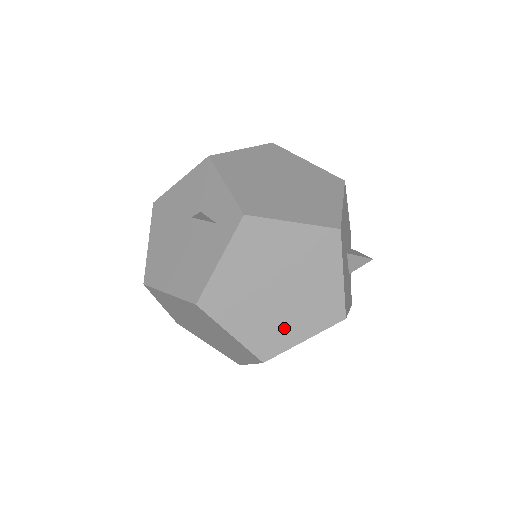
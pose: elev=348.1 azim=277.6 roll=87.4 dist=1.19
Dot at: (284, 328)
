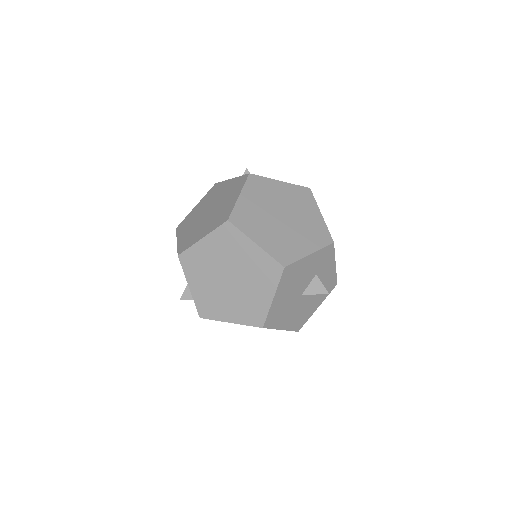
Dot at: occluded
